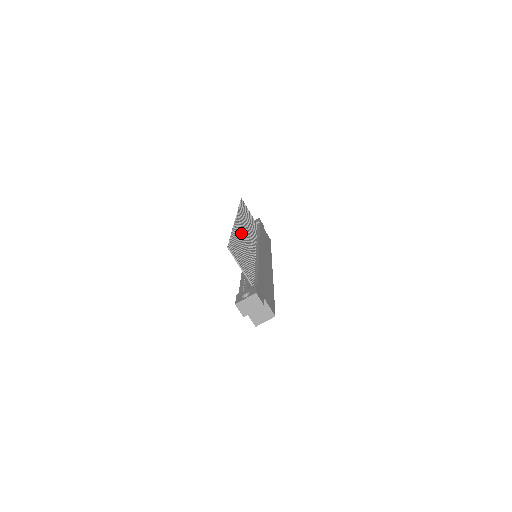
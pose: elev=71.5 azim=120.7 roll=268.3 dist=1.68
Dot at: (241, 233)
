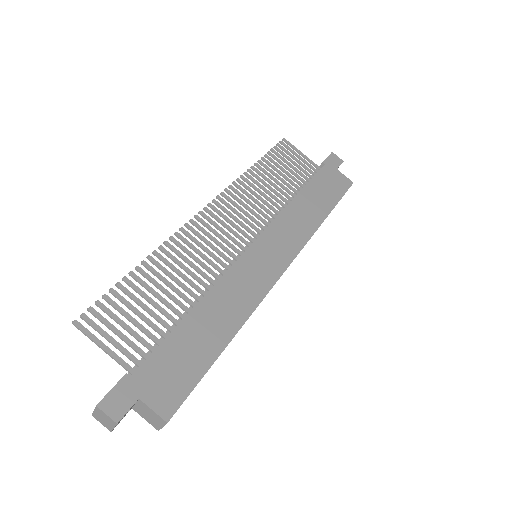
Dot at: (194, 242)
